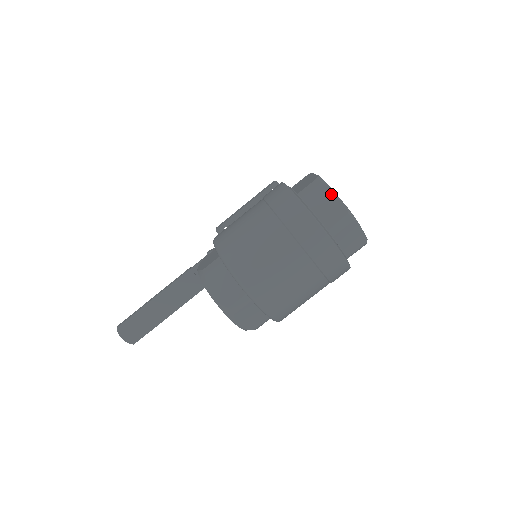
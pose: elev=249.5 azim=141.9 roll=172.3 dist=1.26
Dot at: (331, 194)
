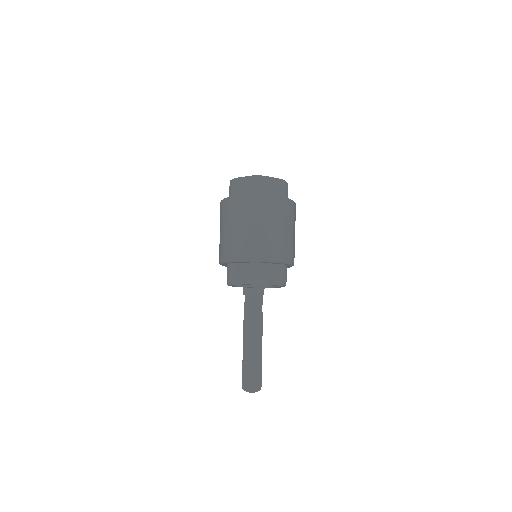
Dot at: (241, 180)
